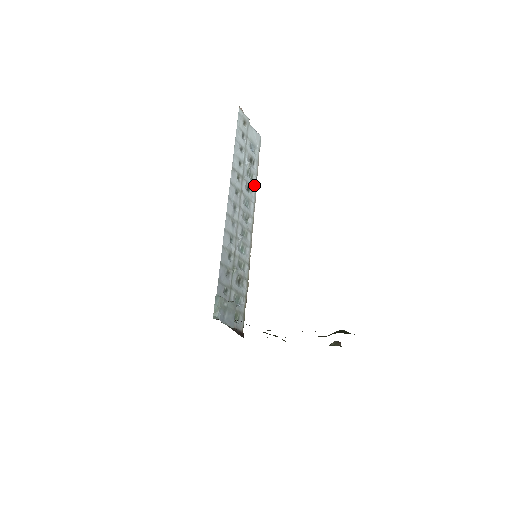
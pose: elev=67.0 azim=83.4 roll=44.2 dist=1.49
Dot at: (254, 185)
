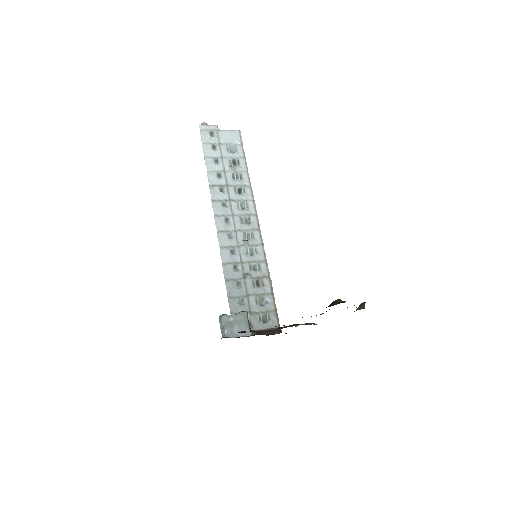
Dot at: (246, 183)
